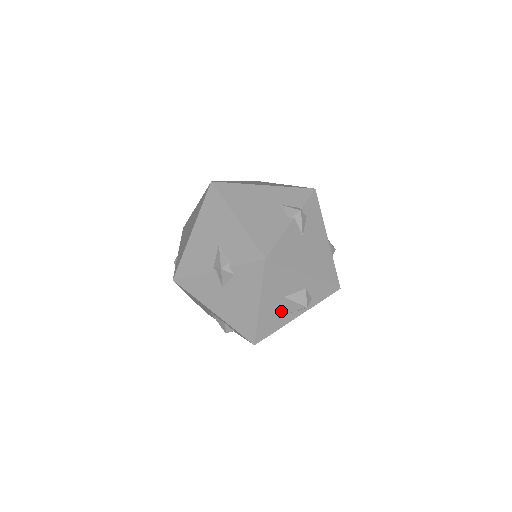
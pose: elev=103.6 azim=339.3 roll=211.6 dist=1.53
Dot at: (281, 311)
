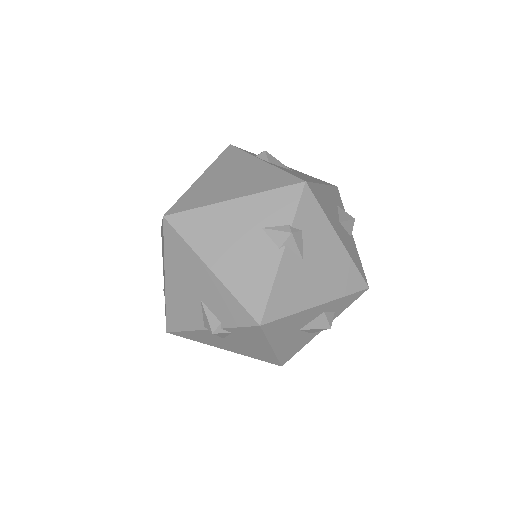
Dot at: (301, 337)
